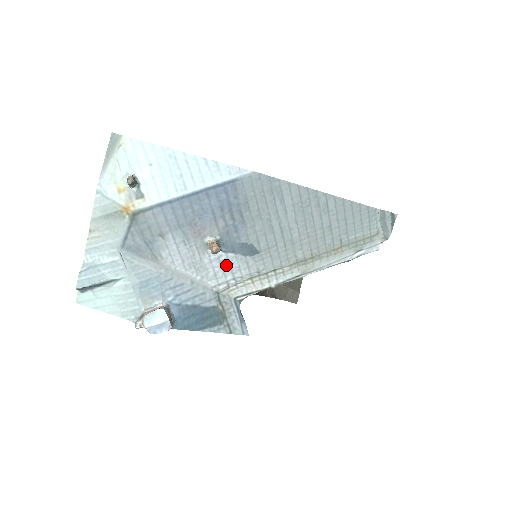
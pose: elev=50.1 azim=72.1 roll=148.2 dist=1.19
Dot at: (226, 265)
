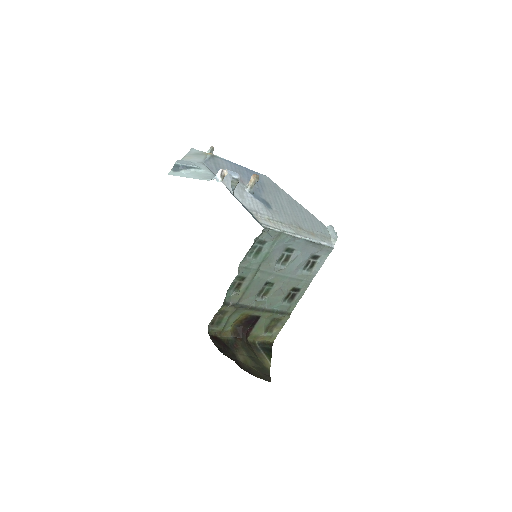
Dot at: (255, 204)
